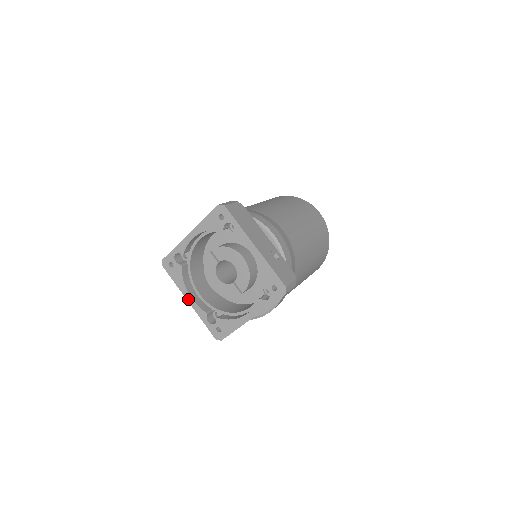
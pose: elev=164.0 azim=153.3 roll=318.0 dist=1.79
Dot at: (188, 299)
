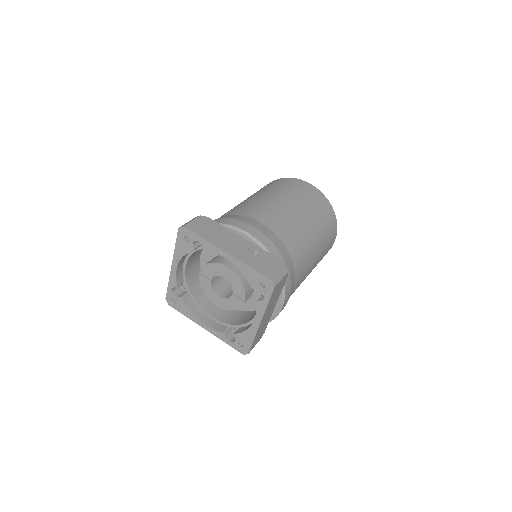
Dot at: (202, 326)
